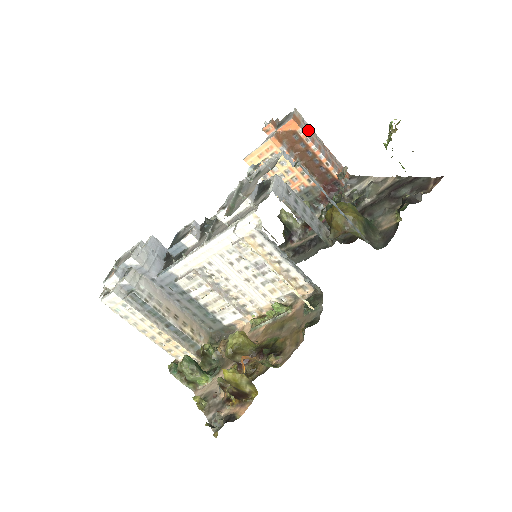
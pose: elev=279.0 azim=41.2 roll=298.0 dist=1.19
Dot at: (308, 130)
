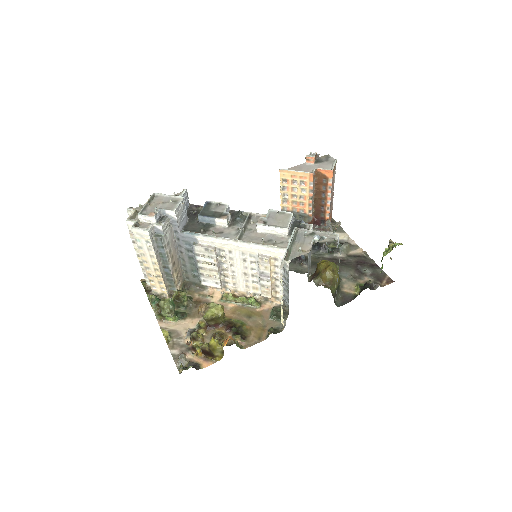
Dot at: occluded
